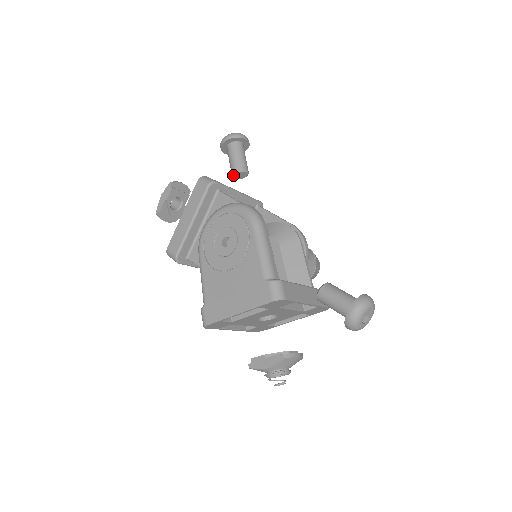
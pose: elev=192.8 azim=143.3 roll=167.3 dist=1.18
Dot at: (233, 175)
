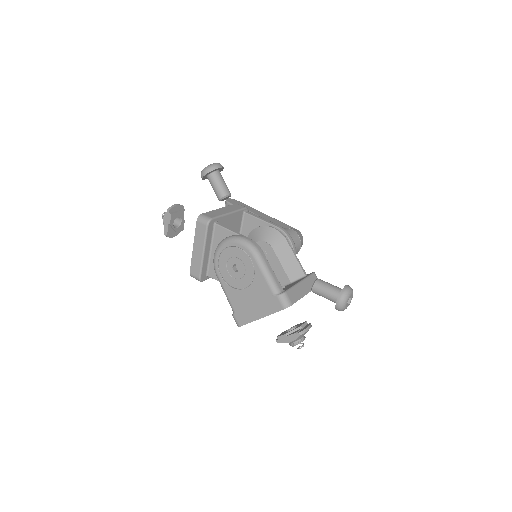
Dot at: occluded
